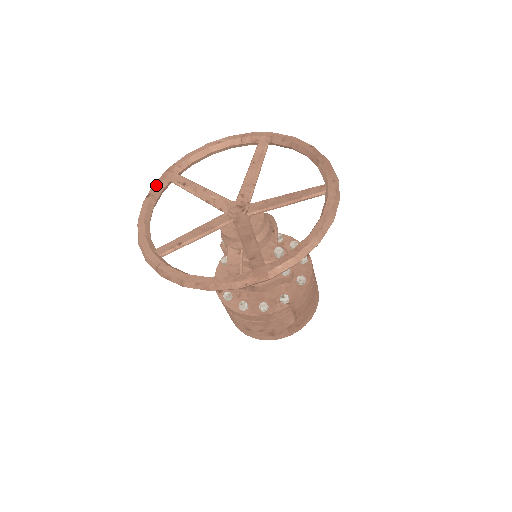
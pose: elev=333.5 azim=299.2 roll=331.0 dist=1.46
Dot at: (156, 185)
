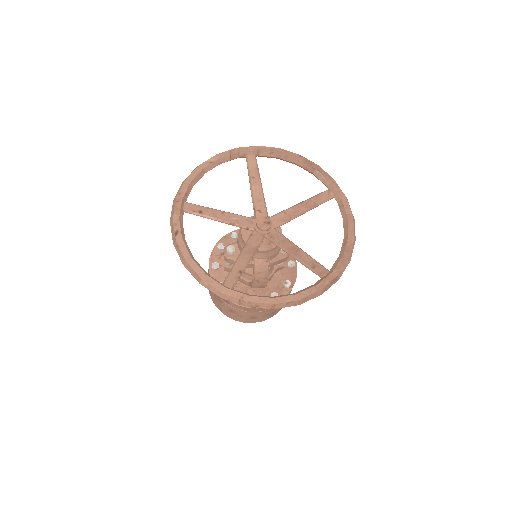
Dot at: (177, 220)
